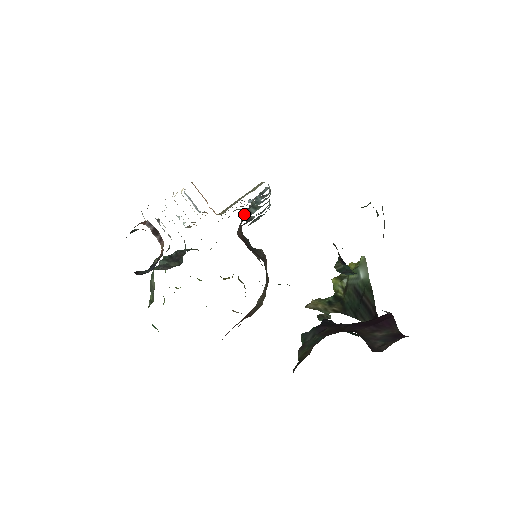
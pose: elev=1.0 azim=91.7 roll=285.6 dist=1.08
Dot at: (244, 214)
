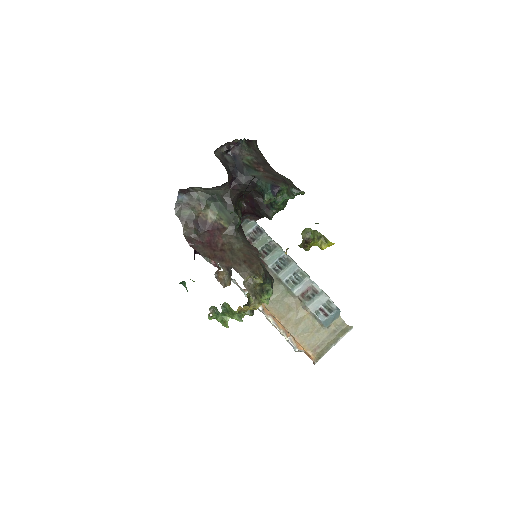
Dot at: (275, 271)
